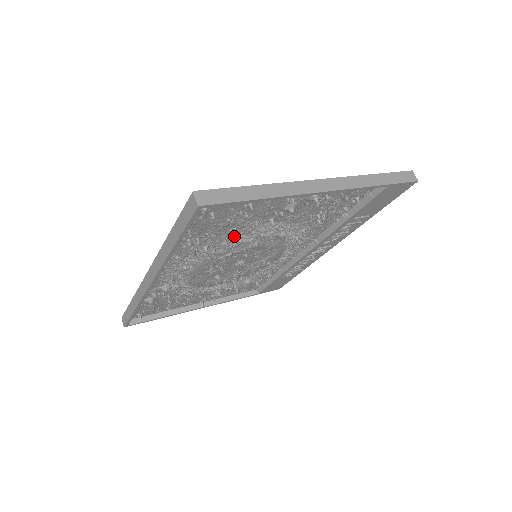
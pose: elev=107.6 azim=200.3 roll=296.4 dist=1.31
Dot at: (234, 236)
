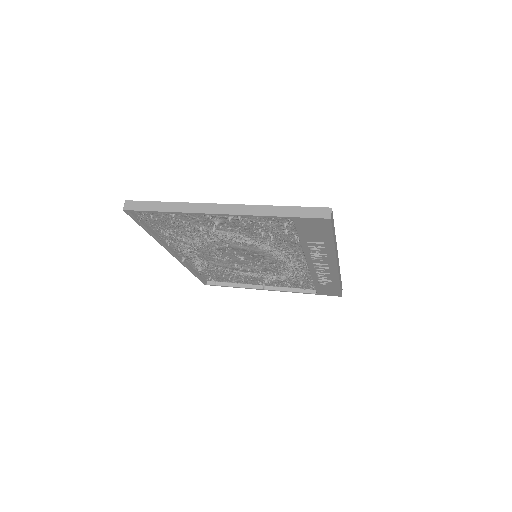
Dot at: (199, 235)
